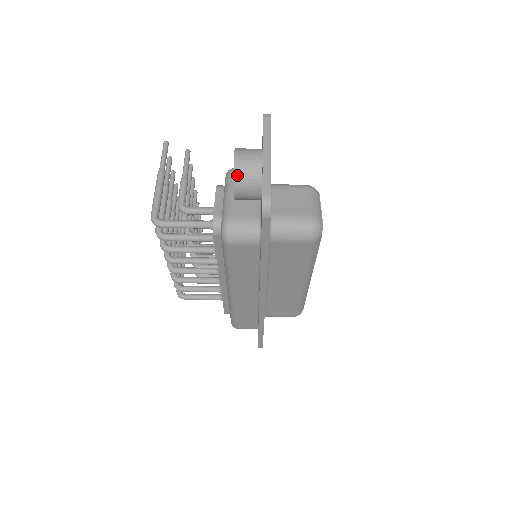
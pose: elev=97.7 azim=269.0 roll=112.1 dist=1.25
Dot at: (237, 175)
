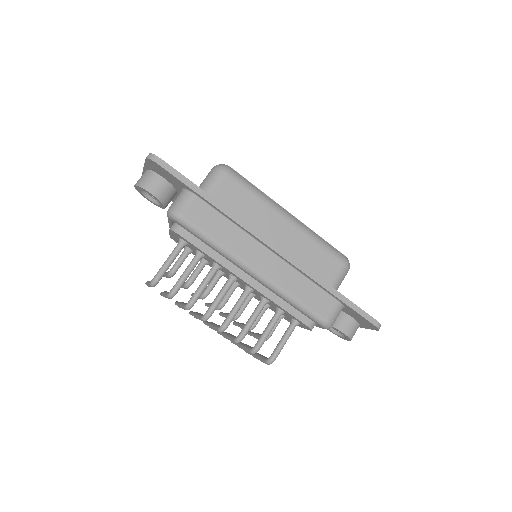
Dot at: (140, 184)
